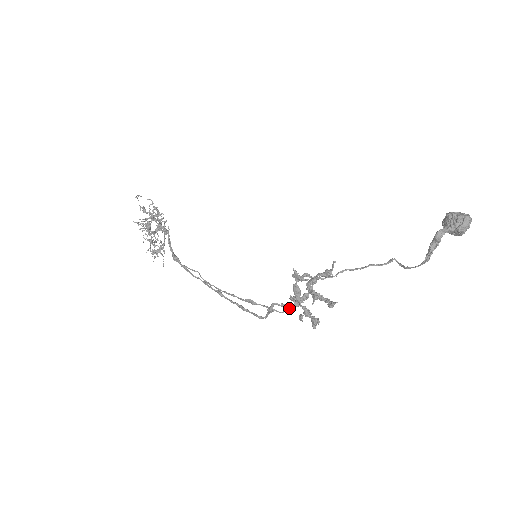
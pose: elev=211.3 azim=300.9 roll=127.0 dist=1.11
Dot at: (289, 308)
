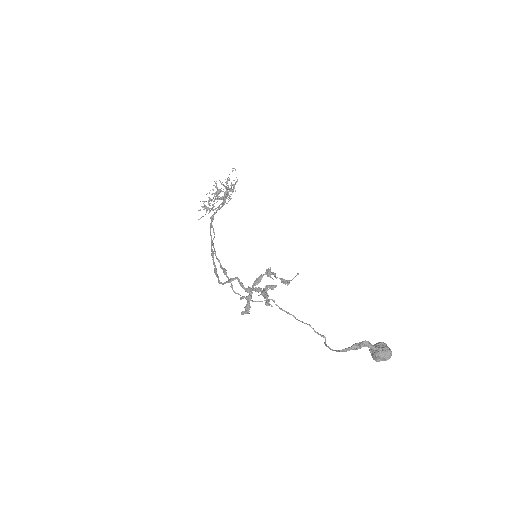
Dot at: (240, 295)
